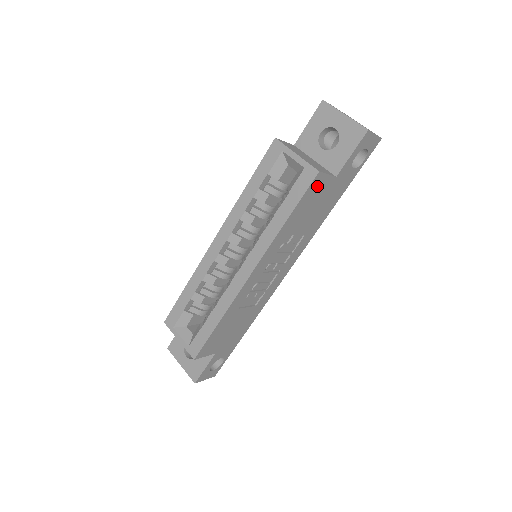
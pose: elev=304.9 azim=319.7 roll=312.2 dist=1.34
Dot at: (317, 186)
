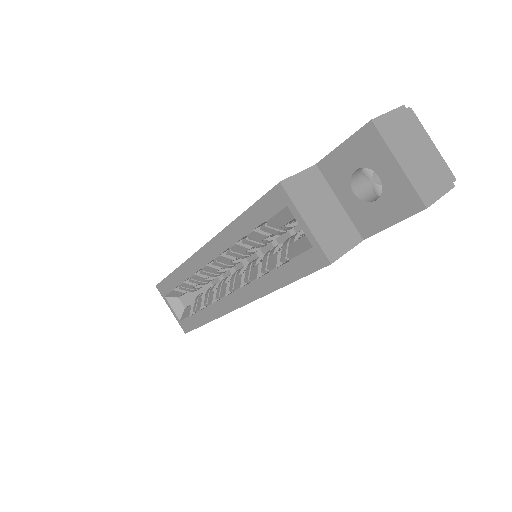
Dot at: occluded
